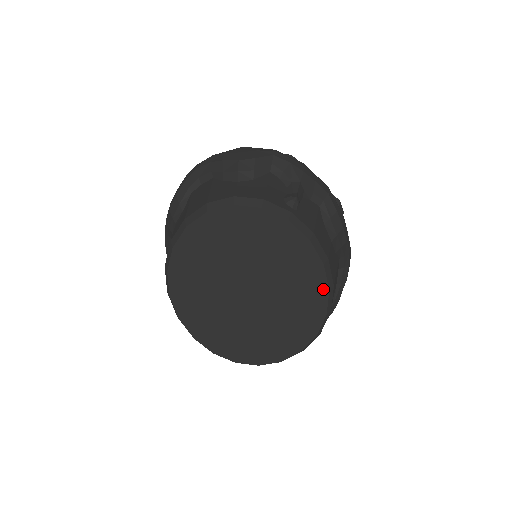
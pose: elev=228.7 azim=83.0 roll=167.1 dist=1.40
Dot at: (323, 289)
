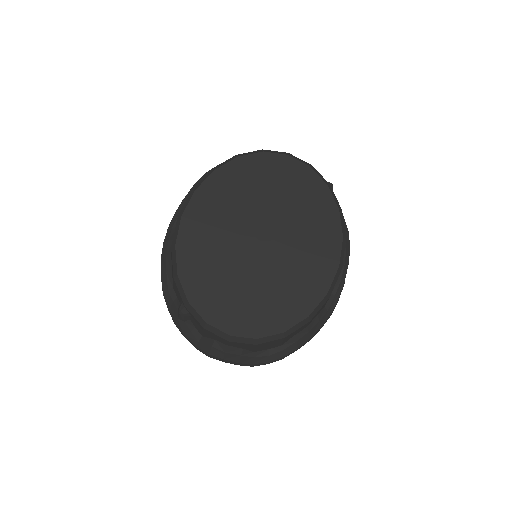
Dot at: (334, 263)
